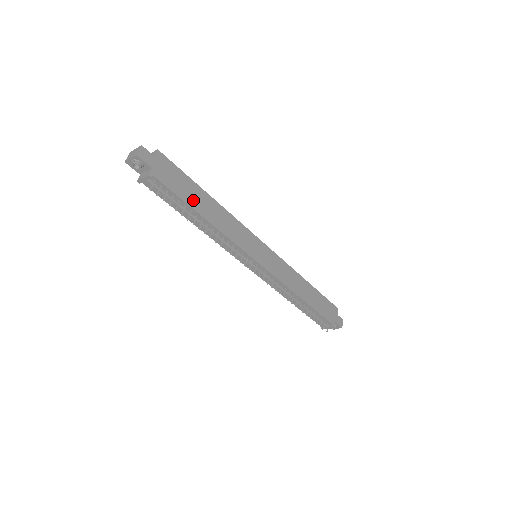
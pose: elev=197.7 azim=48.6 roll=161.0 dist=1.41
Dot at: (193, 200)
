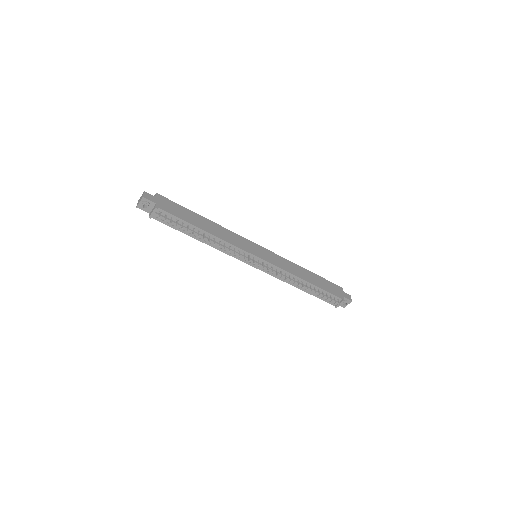
Dot at: (192, 221)
